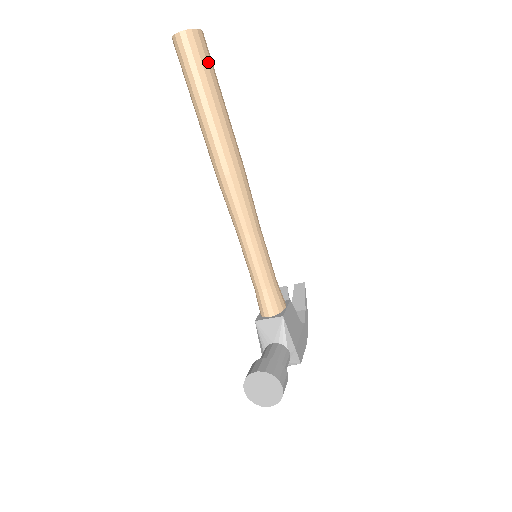
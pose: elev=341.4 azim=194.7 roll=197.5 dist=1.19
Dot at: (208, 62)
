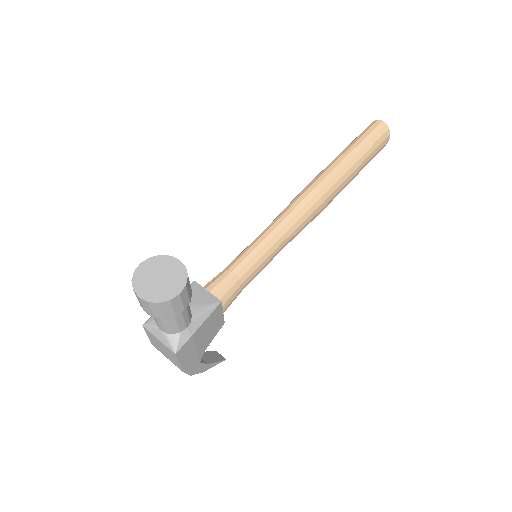
Dot at: (376, 149)
